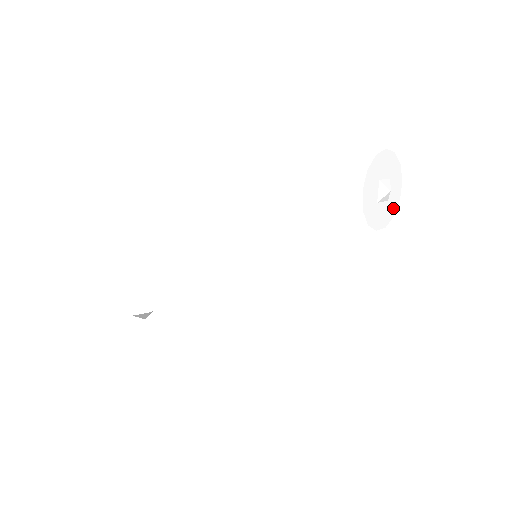
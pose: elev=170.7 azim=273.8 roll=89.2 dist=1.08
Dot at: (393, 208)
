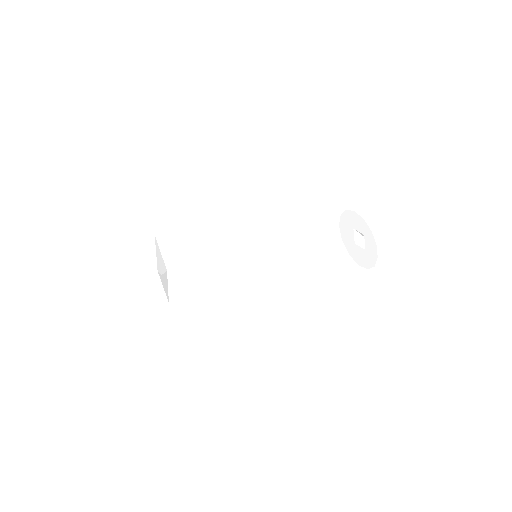
Dot at: (372, 259)
